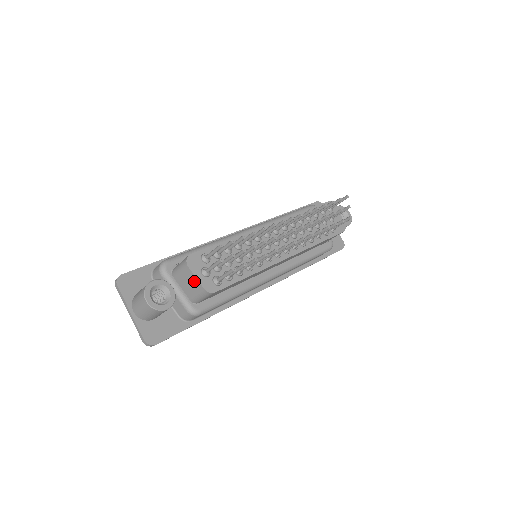
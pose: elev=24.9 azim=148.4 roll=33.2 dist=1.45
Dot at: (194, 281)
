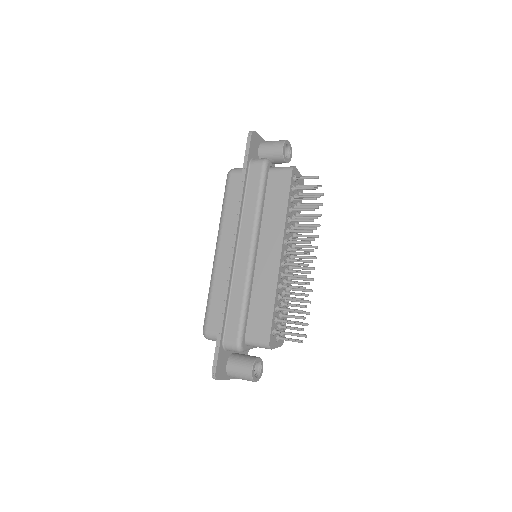
Dot at: occluded
